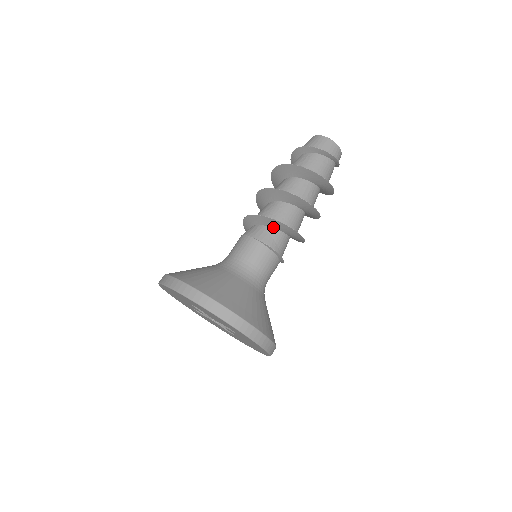
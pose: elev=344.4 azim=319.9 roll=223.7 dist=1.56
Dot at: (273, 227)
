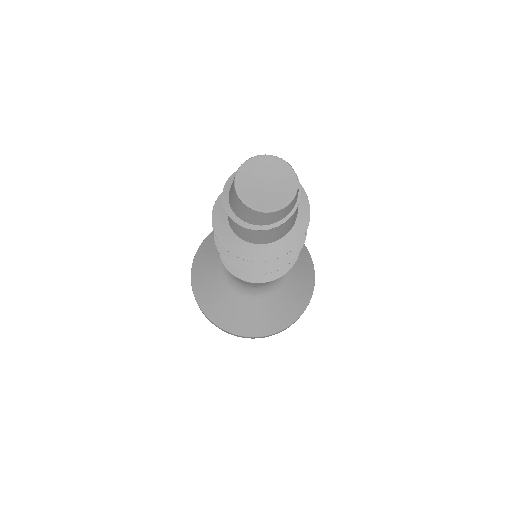
Dot at: occluded
